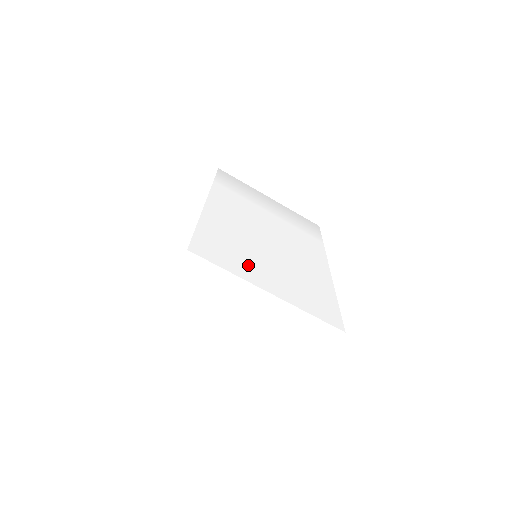
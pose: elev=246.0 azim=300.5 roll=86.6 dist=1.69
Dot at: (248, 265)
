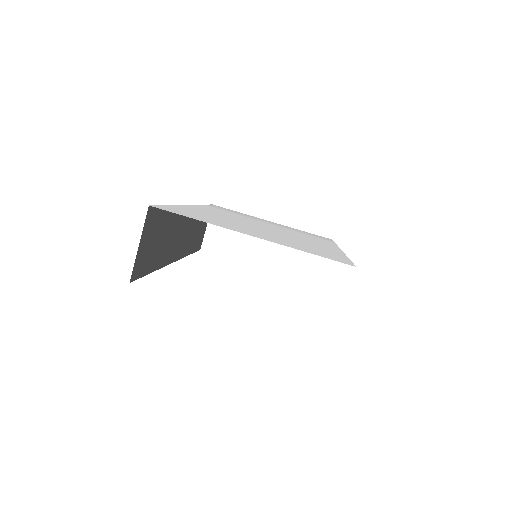
Dot at: (227, 225)
